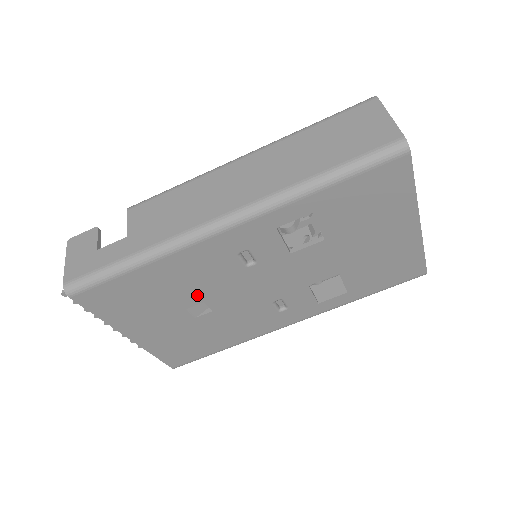
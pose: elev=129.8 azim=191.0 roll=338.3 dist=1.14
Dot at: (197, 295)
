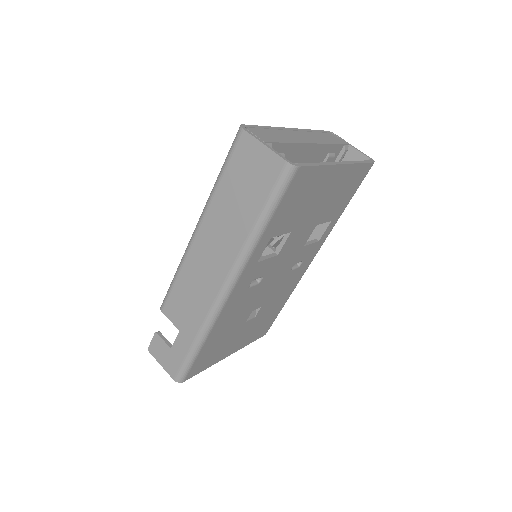
Dot at: (245, 314)
